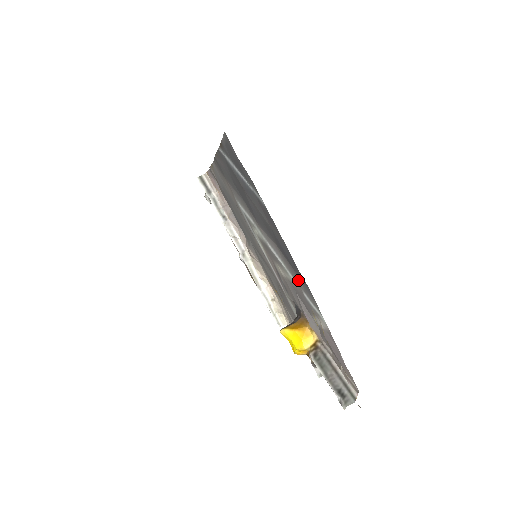
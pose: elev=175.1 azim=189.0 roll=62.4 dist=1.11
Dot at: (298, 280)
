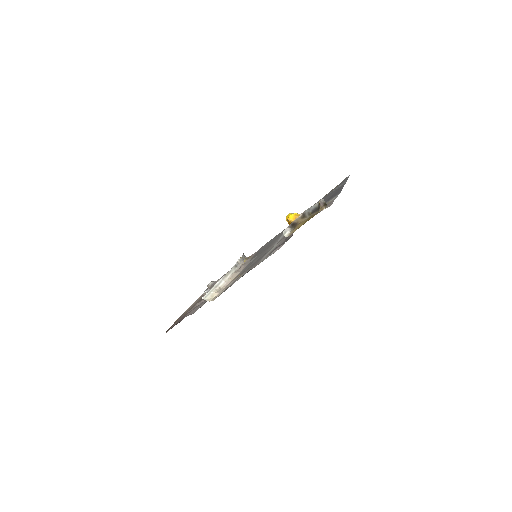
Dot at: occluded
